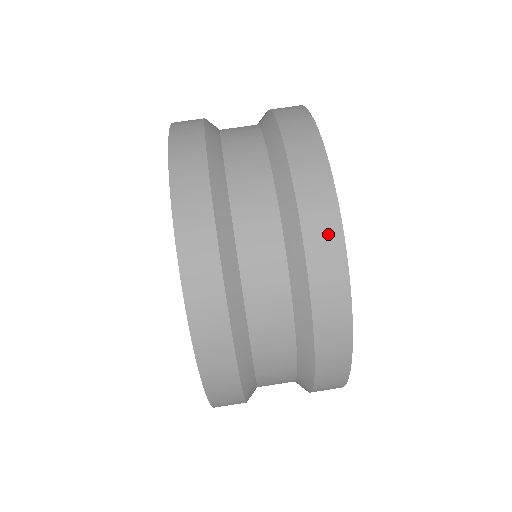
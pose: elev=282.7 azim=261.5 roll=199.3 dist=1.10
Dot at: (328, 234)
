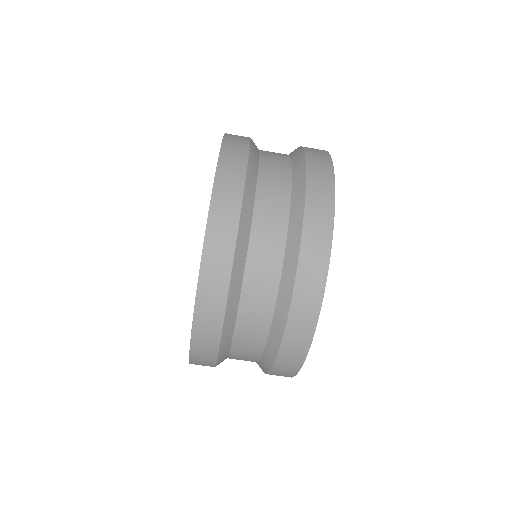
Dot at: (309, 307)
